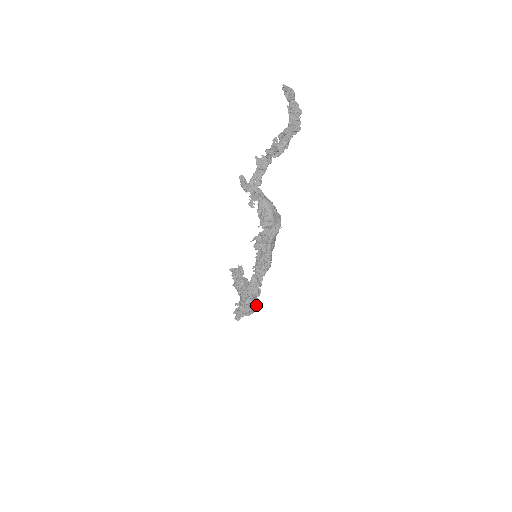
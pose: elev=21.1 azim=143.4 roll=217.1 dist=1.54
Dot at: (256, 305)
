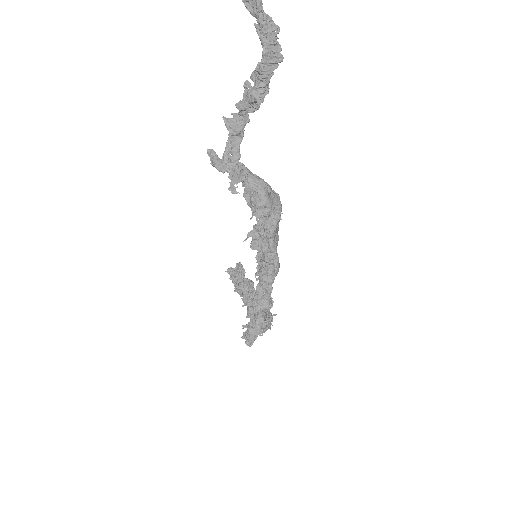
Dot at: (270, 321)
